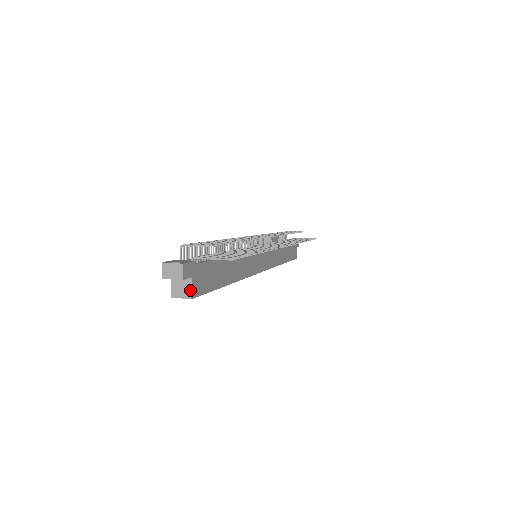
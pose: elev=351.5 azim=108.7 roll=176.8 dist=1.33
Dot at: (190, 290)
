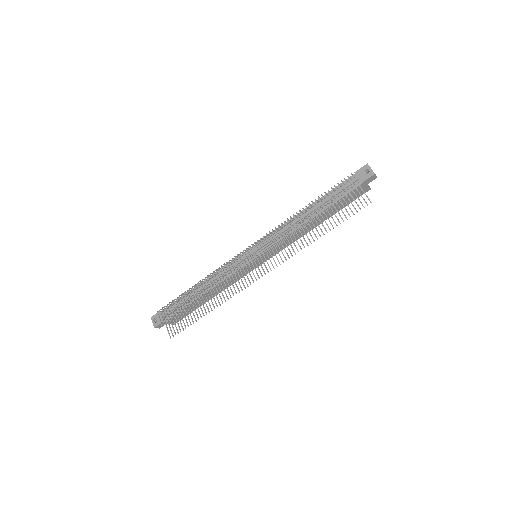
Dot at: occluded
